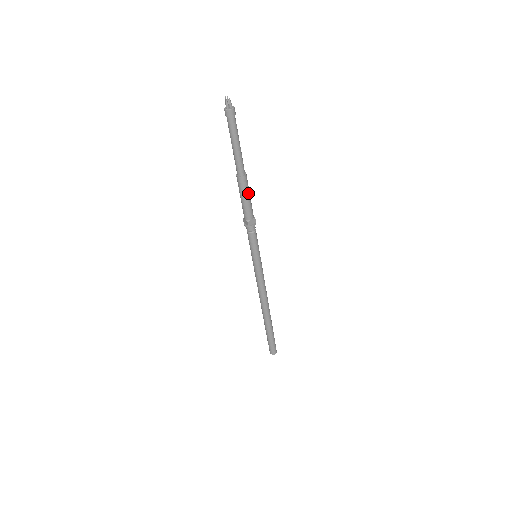
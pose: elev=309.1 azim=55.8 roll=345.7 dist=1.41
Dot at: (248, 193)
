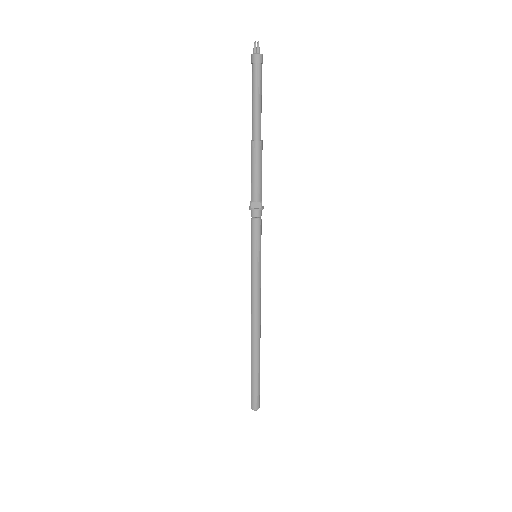
Dot at: (258, 165)
